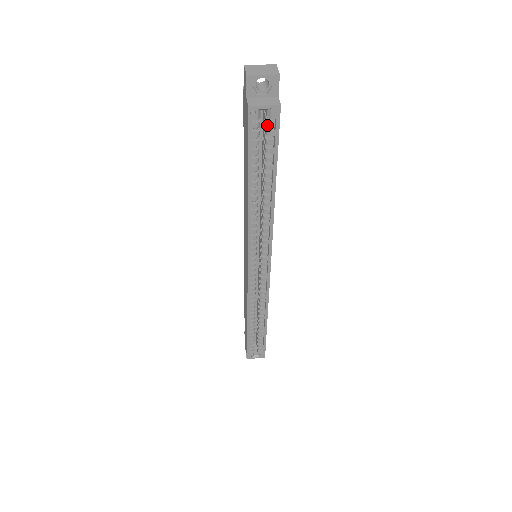
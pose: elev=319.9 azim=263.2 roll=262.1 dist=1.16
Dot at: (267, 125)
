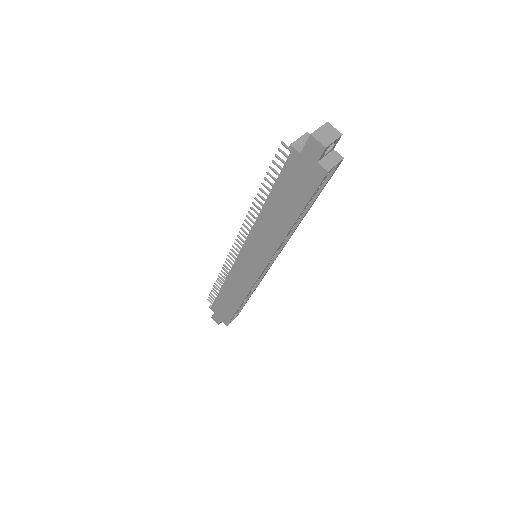
Dot at: occluded
